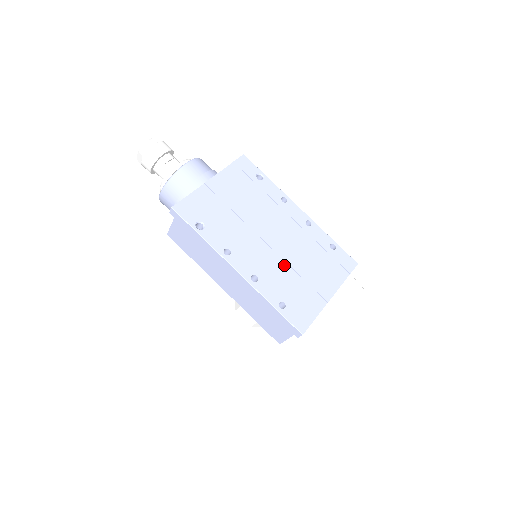
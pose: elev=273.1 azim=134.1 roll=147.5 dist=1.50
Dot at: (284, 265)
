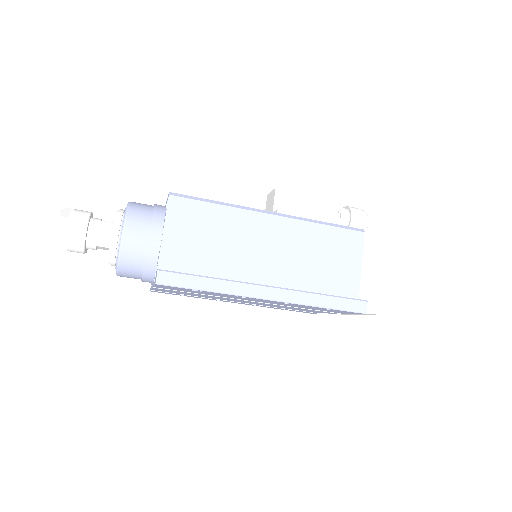
Dot at: occluded
